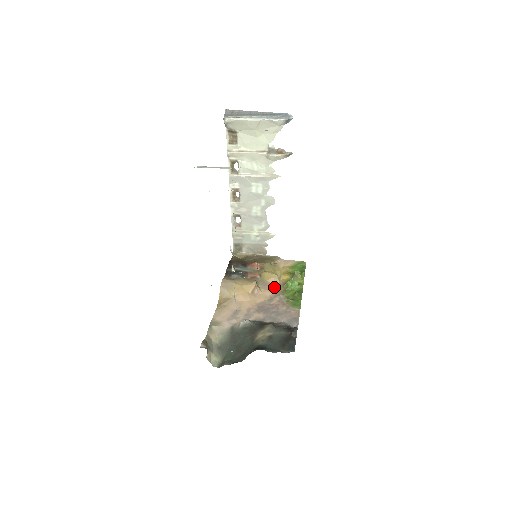
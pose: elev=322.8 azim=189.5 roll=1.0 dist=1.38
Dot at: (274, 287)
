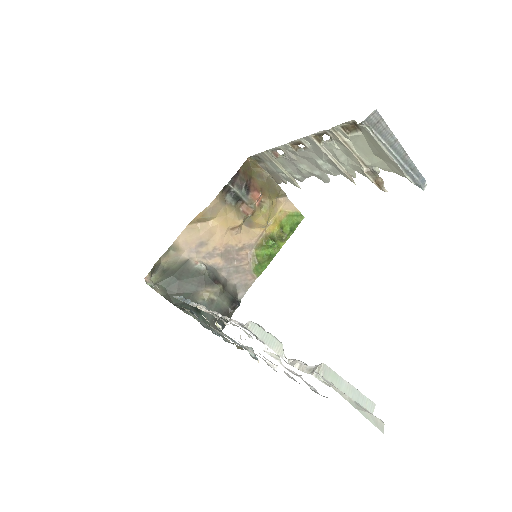
Dot at: (255, 233)
